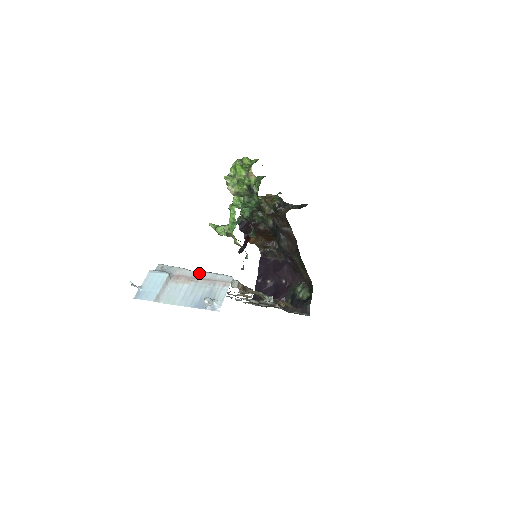
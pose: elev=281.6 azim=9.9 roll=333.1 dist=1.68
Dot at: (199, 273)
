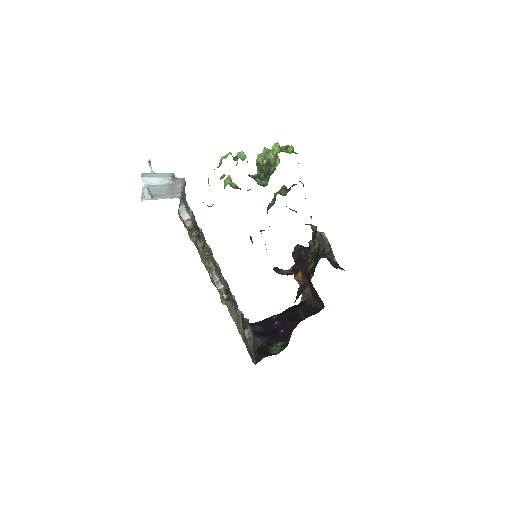
Dot at: (179, 189)
